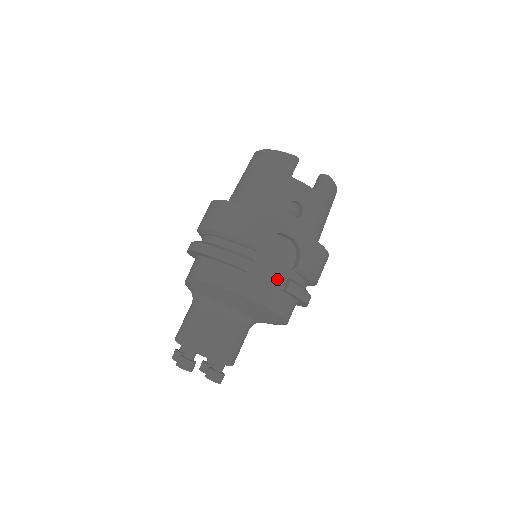
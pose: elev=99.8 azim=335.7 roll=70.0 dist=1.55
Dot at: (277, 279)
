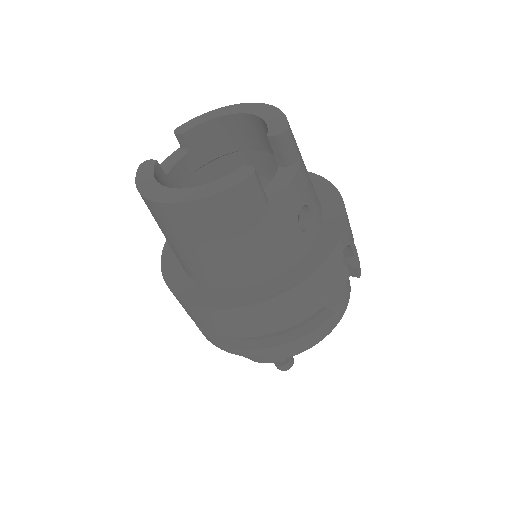
Dot at: (343, 280)
